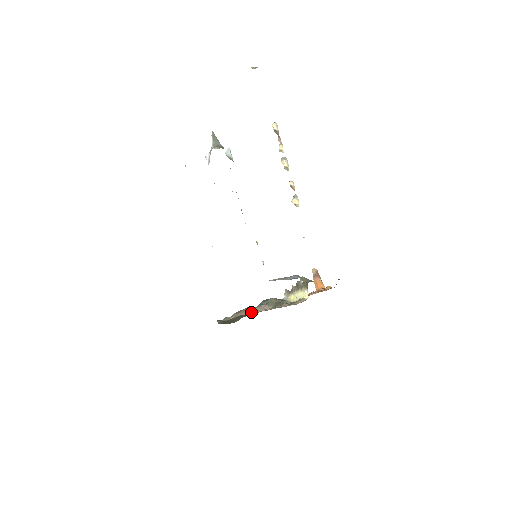
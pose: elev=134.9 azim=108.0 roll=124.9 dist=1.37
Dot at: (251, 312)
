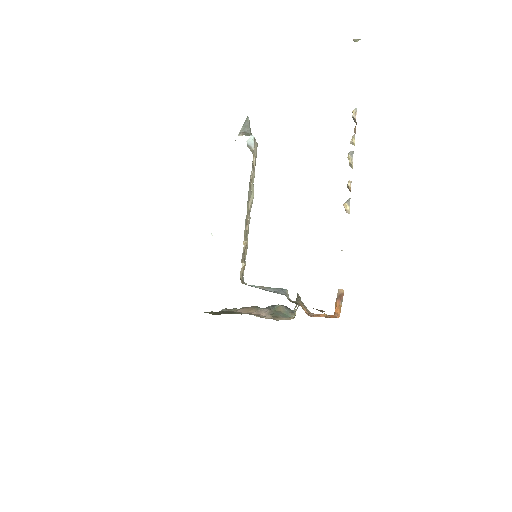
Dot at: (250, 312)
